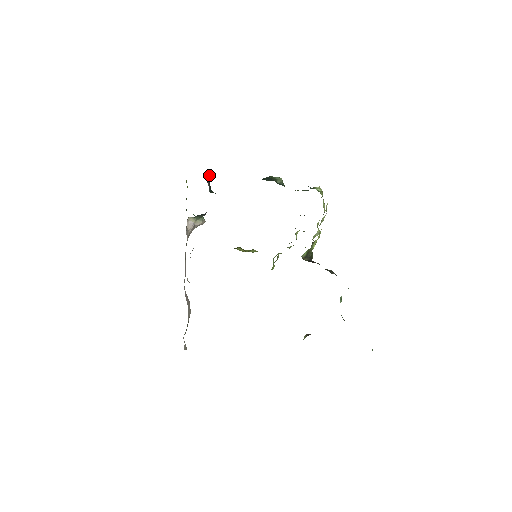
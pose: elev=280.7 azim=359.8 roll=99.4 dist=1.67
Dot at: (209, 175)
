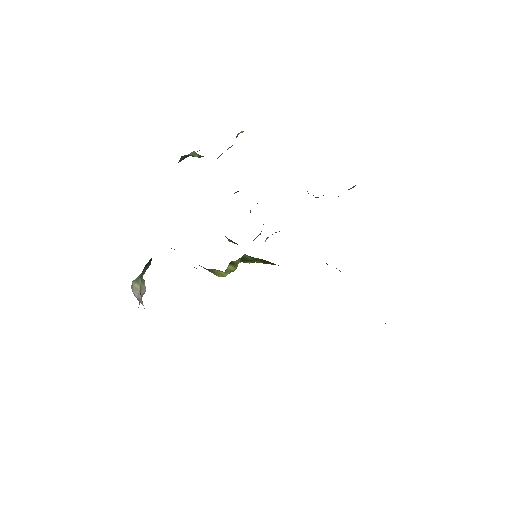
Dot at: occluded
